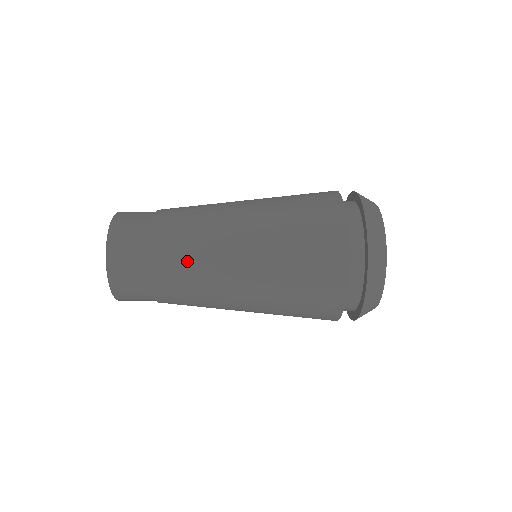
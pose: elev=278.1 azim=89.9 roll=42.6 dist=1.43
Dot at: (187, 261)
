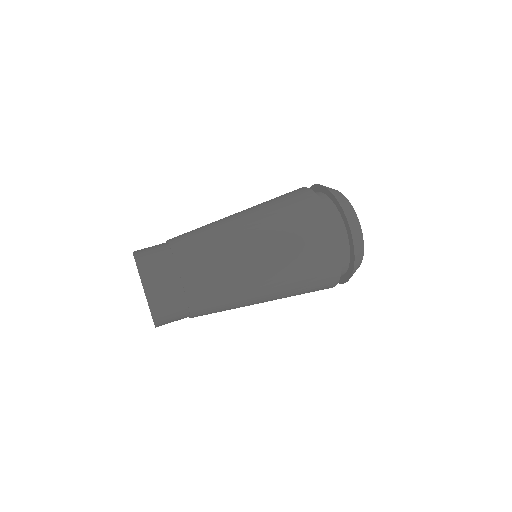
Dot at: (210, 258)
